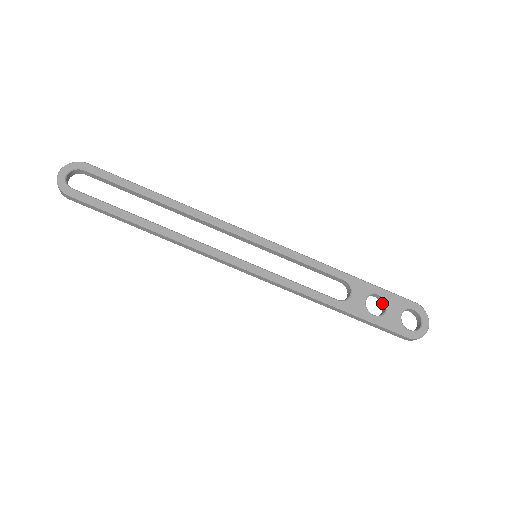
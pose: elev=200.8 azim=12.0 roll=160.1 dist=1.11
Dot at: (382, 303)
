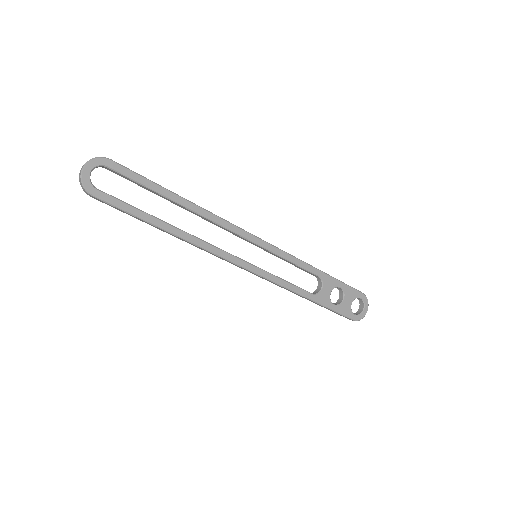
Dot at: (340, 292)
